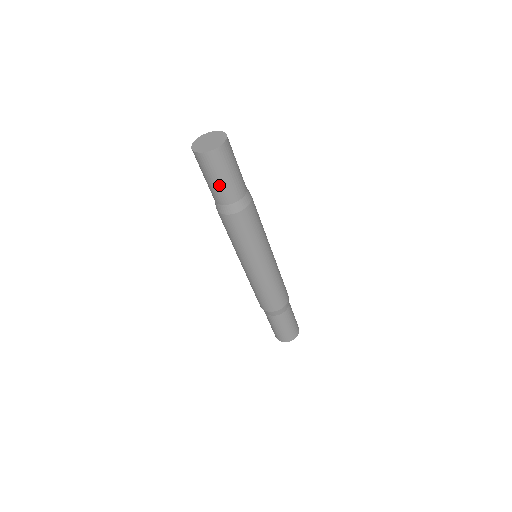
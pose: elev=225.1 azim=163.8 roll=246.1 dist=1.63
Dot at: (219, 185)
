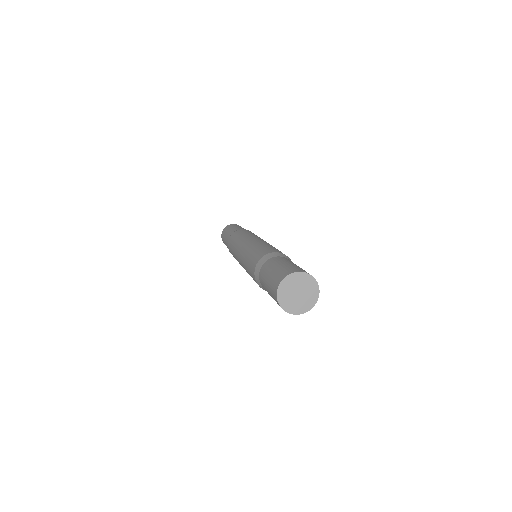
Dot at: occluded
